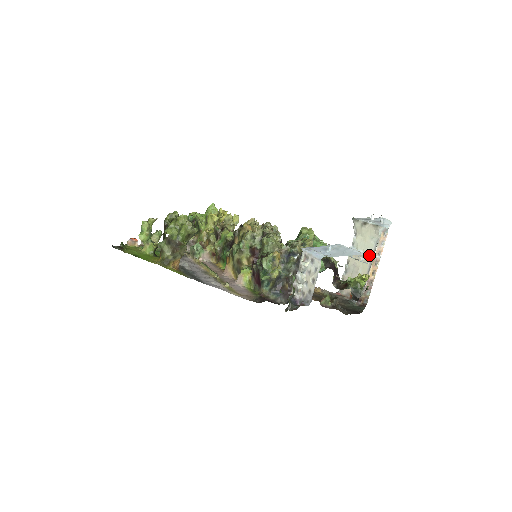
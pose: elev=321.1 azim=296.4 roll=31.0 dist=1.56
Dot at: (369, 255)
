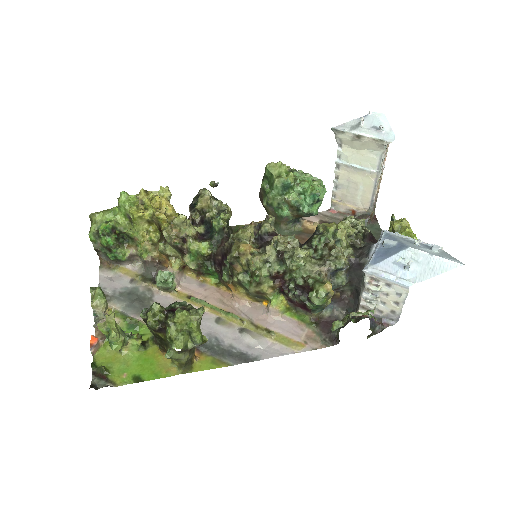
Dot at: (372, 171)
